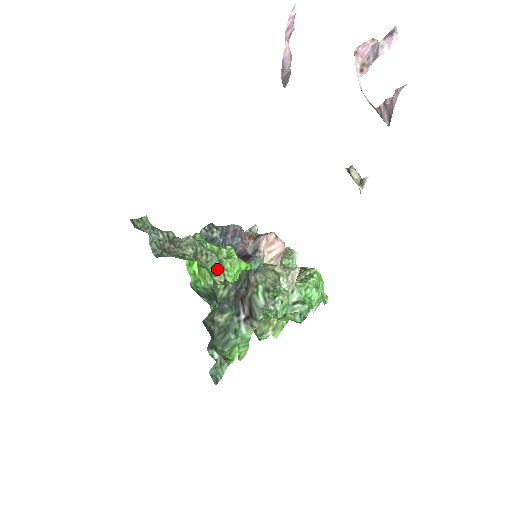
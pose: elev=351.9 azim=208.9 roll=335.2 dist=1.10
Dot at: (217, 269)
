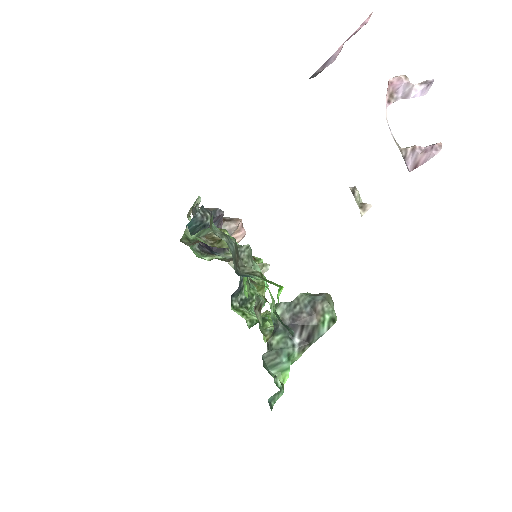
Dot at: (261, 282)
